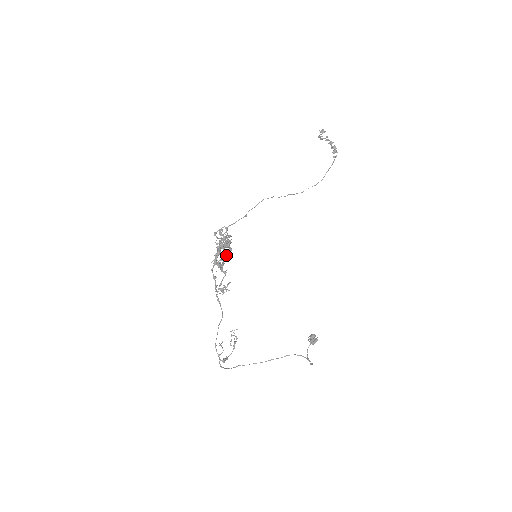
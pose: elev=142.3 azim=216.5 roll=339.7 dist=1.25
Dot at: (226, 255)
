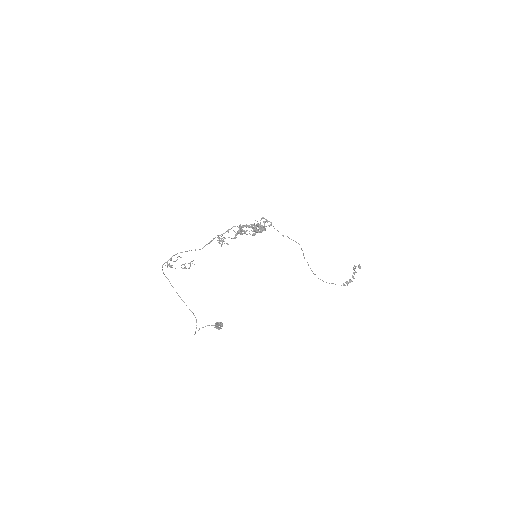
Dot at: occluded
